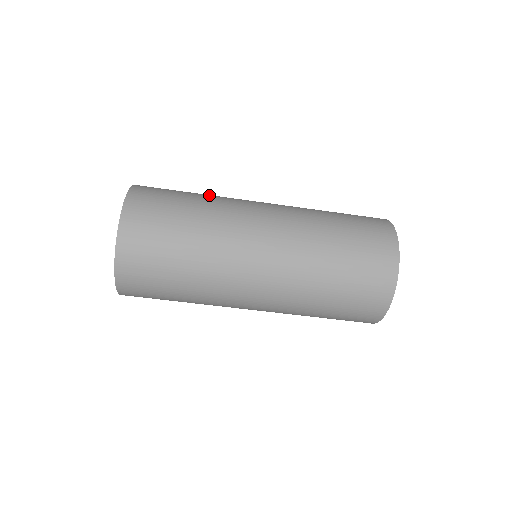
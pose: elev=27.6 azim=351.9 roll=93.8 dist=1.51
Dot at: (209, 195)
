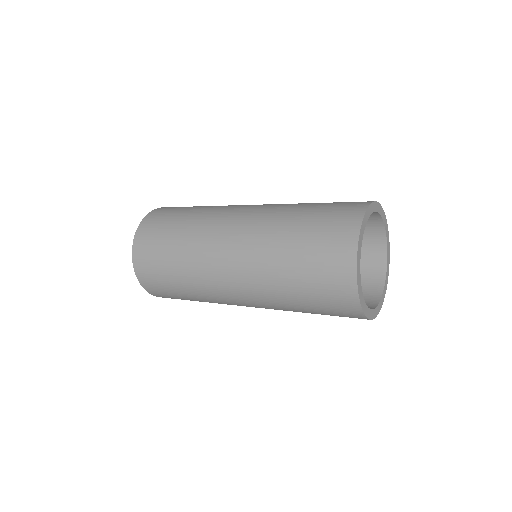
Dot at: (197, 214)
